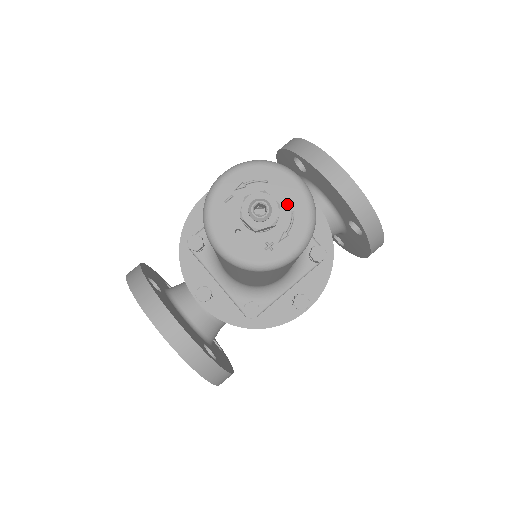
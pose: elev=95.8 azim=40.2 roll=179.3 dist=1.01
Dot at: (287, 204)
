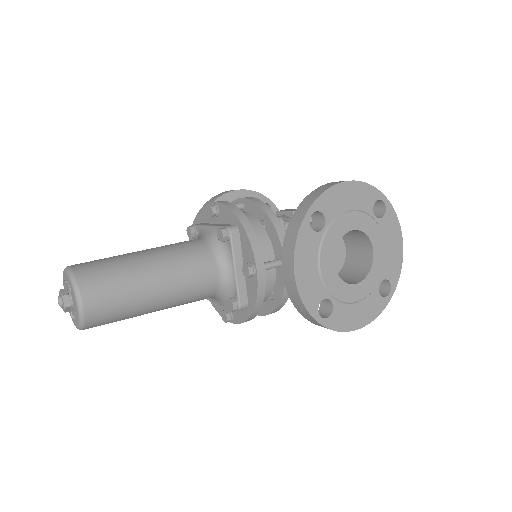
Dot at: (75, 308)
